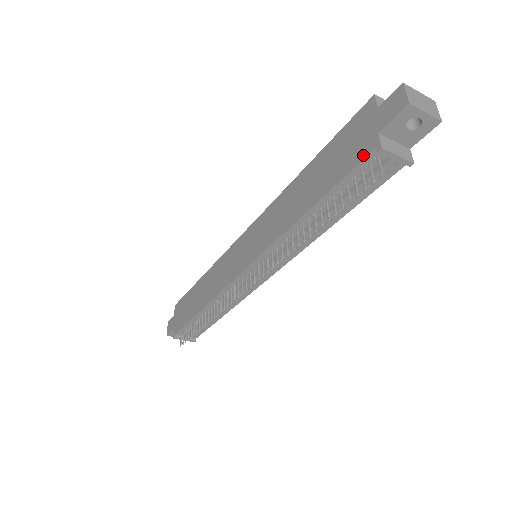
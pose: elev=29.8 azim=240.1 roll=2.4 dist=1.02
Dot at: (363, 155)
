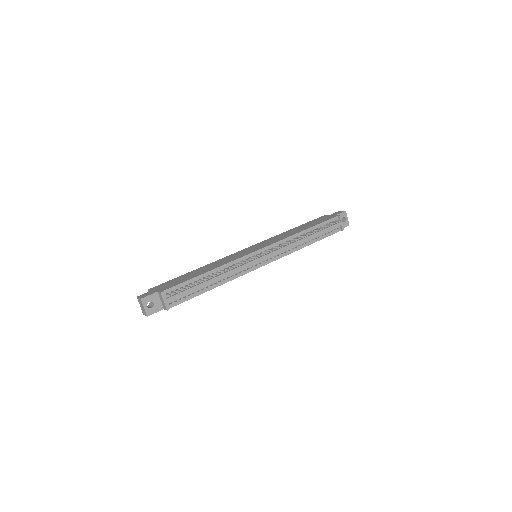
Dot at: (332, 218)
